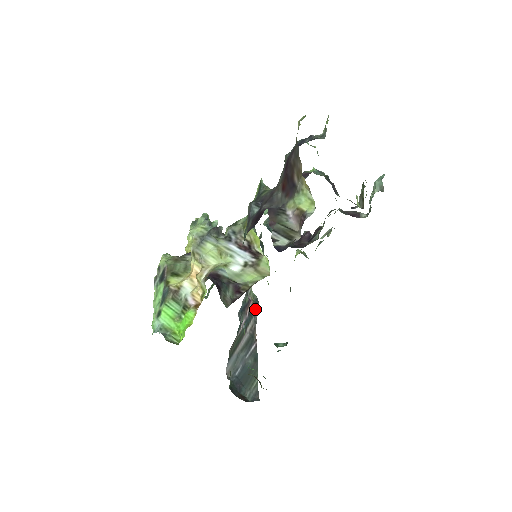
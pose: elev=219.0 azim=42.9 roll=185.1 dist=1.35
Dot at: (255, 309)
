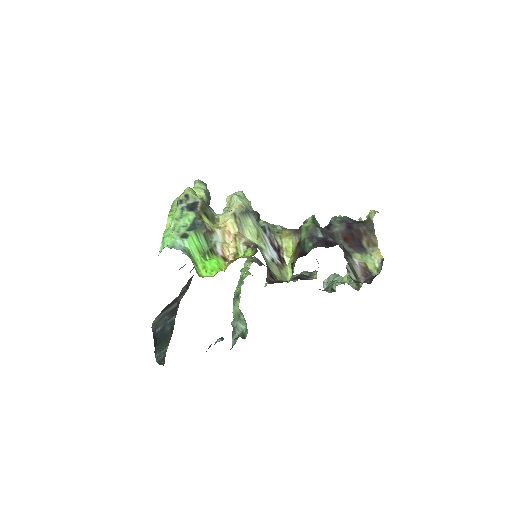
Dot at: (188, 287)
